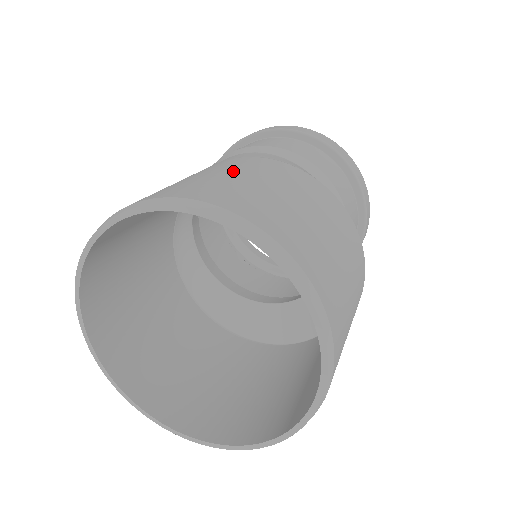
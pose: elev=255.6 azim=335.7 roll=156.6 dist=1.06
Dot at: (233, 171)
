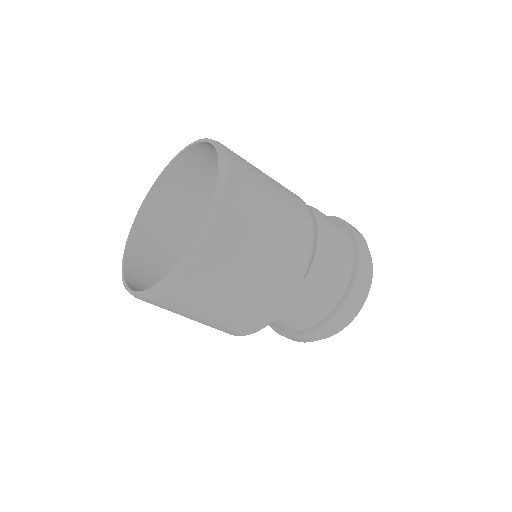
Dot at: occluded
